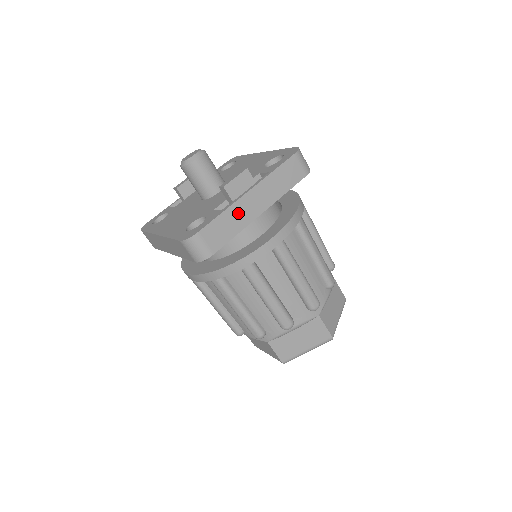
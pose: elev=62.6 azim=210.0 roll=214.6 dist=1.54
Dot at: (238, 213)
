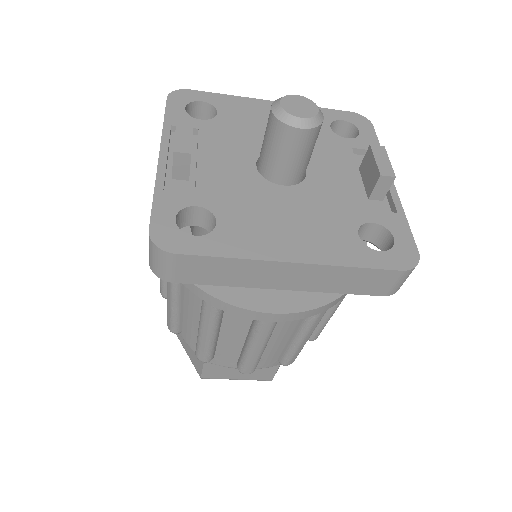
Dot at: occluded
